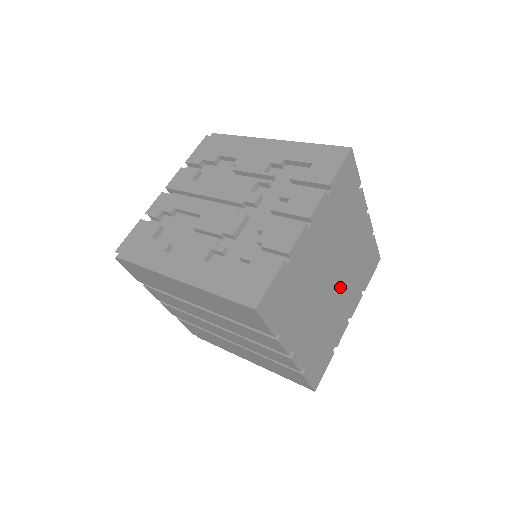
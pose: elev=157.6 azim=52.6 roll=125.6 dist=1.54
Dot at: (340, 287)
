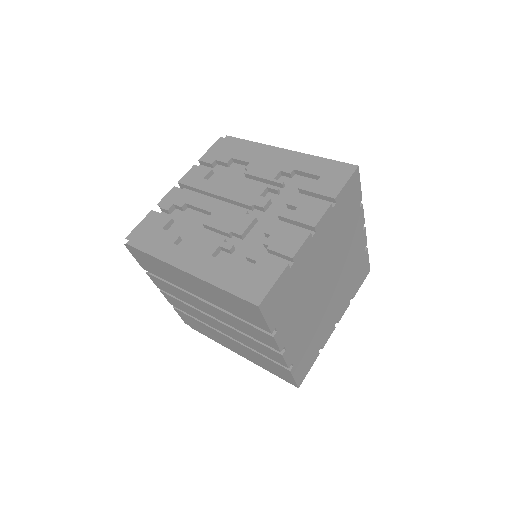
Dot at: (332, 293)
